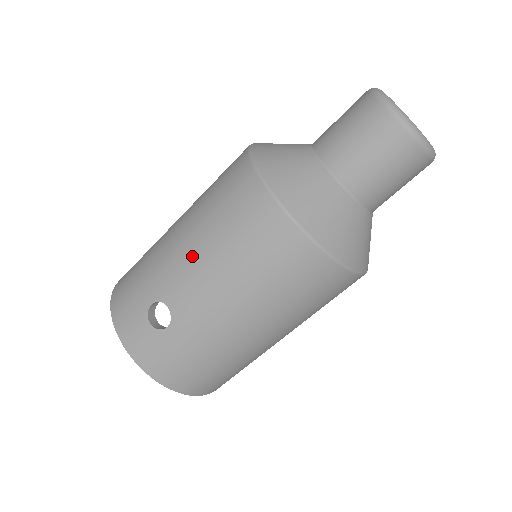
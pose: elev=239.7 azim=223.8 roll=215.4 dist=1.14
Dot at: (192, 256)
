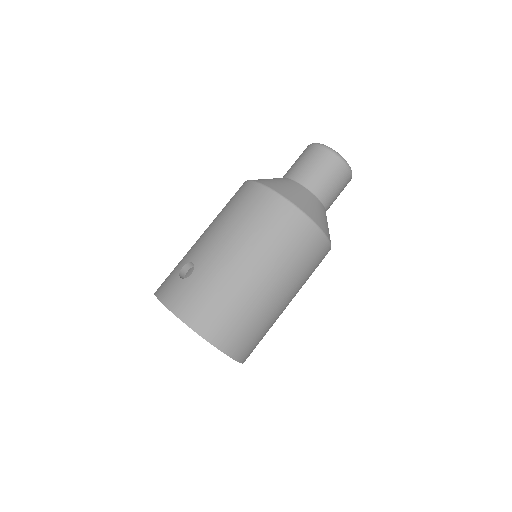
Dot at: (210, 230)
